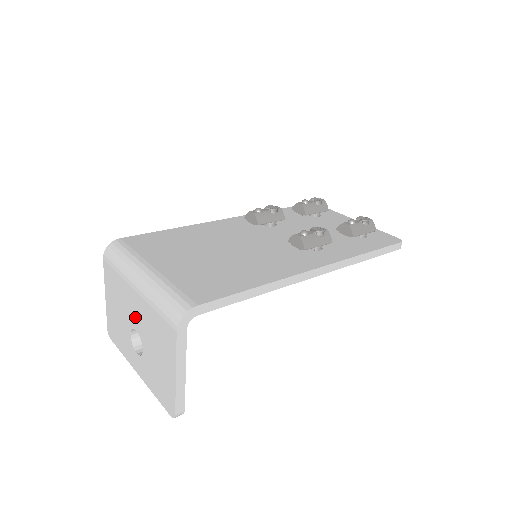
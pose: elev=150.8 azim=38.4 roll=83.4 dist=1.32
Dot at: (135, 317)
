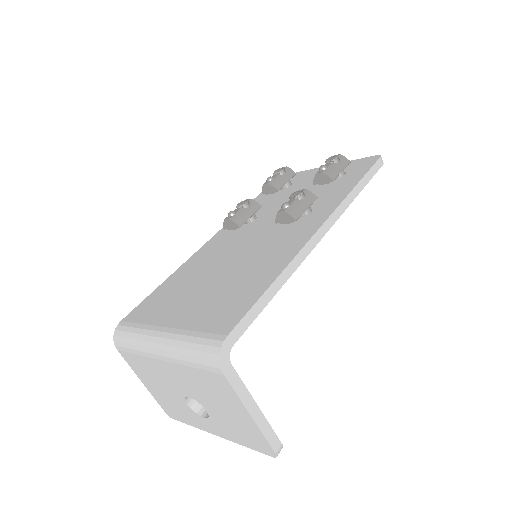
Dot at: (179, 385)
